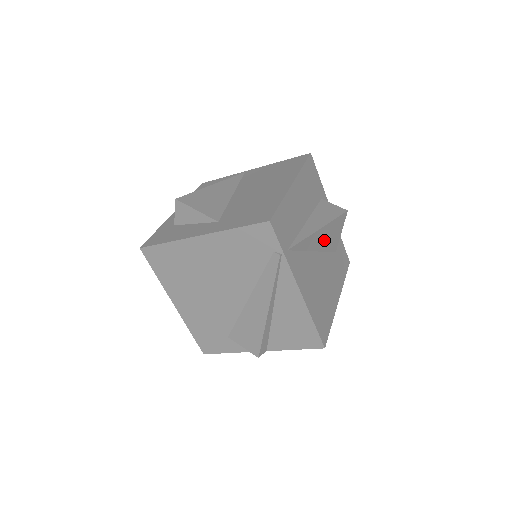
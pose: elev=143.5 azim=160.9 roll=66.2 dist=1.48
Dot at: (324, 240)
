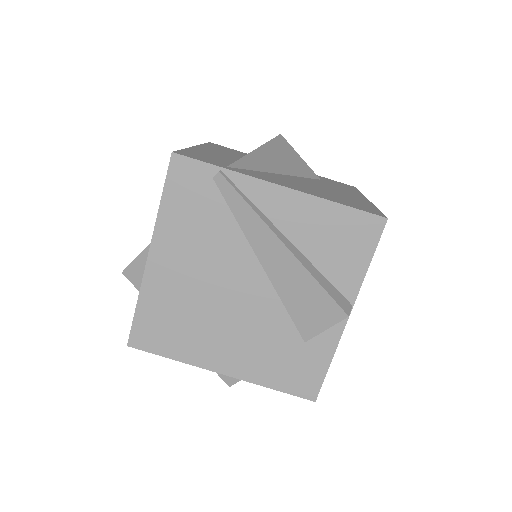
Dot at: (282, 163)
